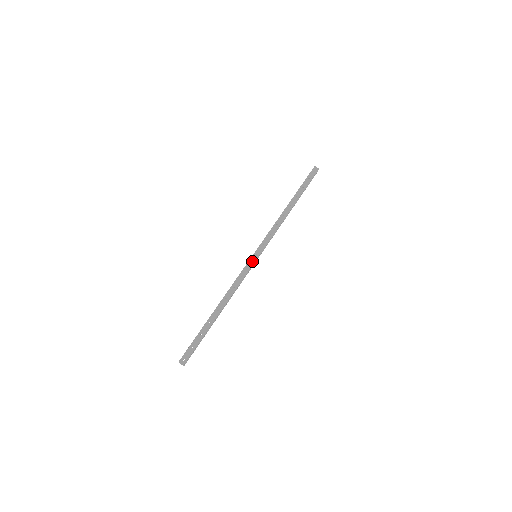
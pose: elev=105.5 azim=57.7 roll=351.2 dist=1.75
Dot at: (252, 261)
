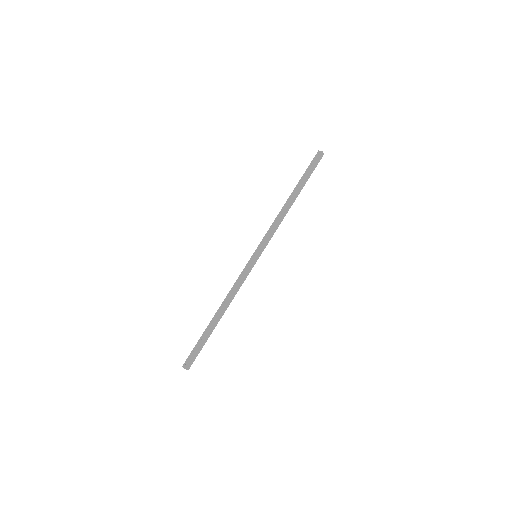
Dot at: (250, 262)
